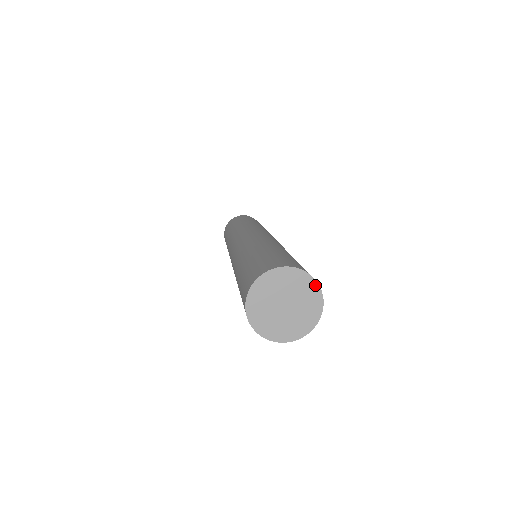
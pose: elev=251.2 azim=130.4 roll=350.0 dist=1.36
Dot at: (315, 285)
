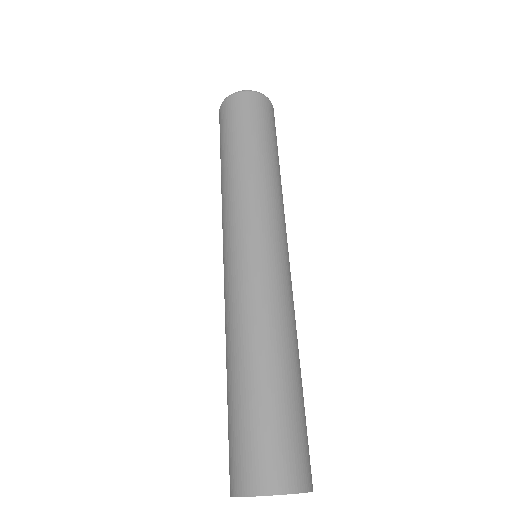
Dot at: occluded
